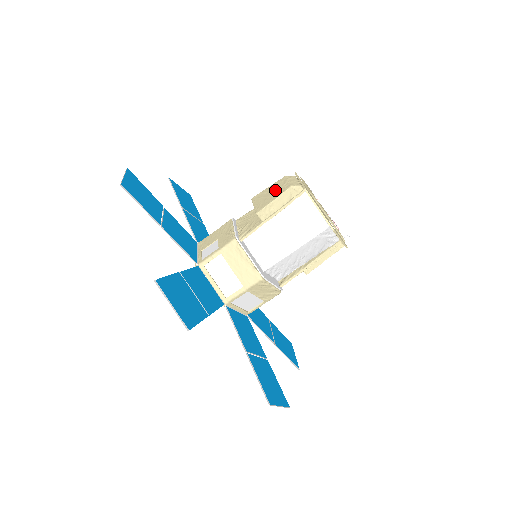
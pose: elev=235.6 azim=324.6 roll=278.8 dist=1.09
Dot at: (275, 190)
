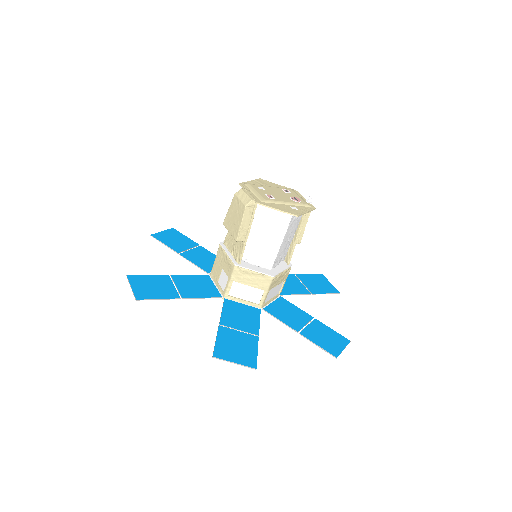
Dot at: (236, 213)
